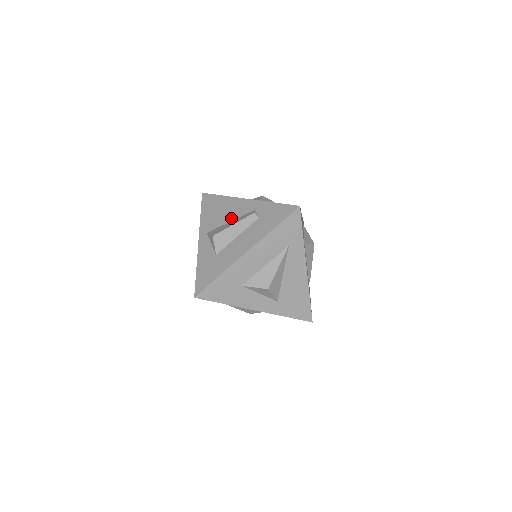
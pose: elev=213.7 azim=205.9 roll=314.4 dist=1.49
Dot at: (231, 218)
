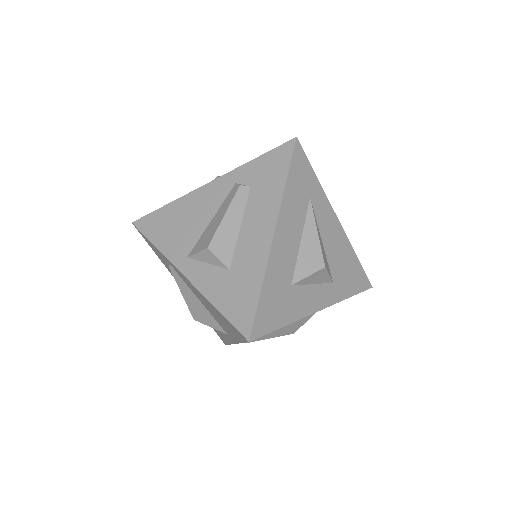
Dot at: (208, 216)
